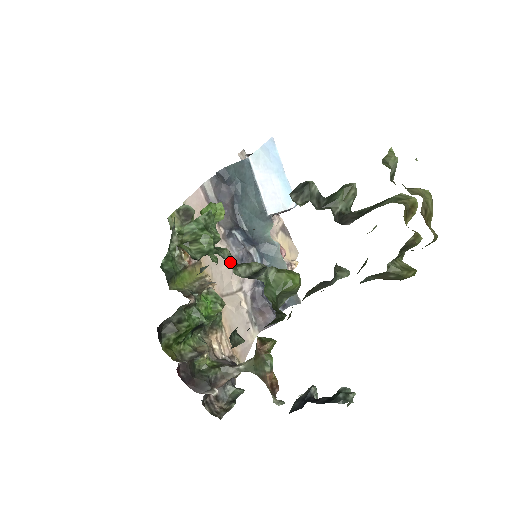
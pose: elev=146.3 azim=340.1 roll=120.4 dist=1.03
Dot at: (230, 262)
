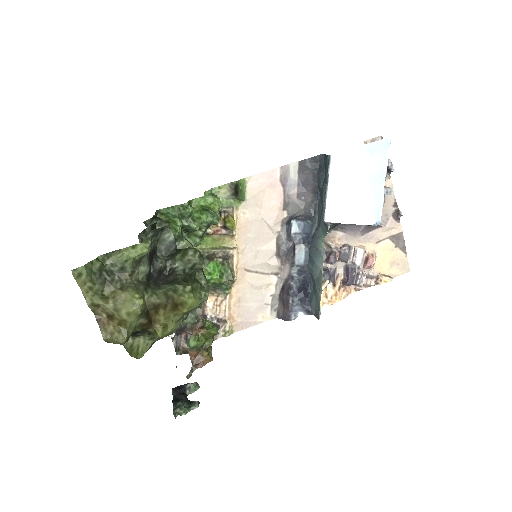
Dot at: occluded
